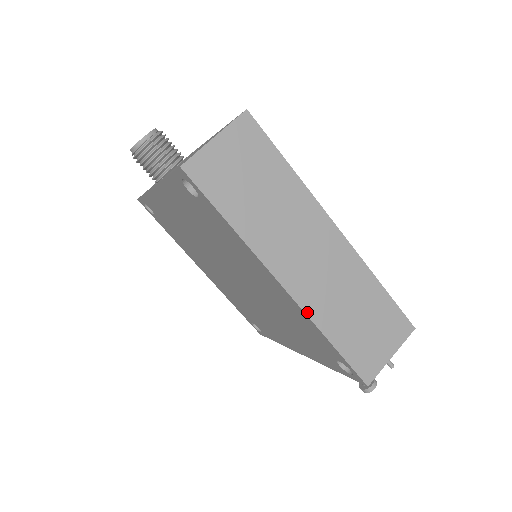
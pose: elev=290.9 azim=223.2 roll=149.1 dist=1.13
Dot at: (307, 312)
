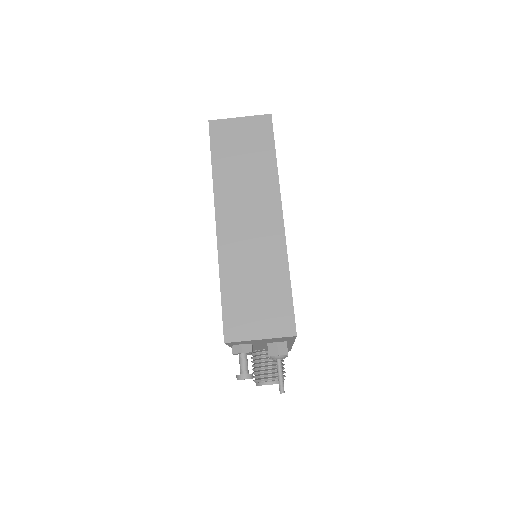
Dot at: (220, 252)
